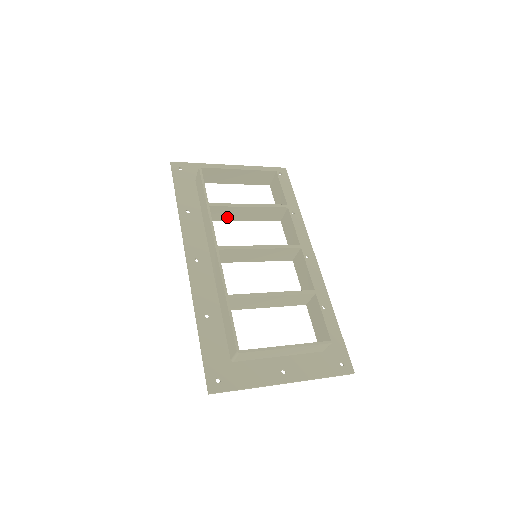
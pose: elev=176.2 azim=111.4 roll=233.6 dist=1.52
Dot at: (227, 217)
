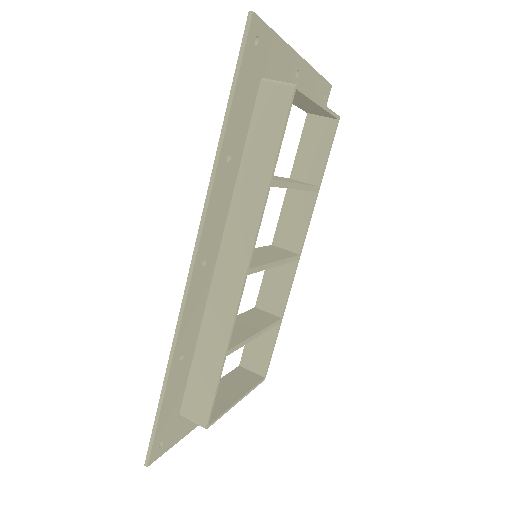
Dot at: occluded
